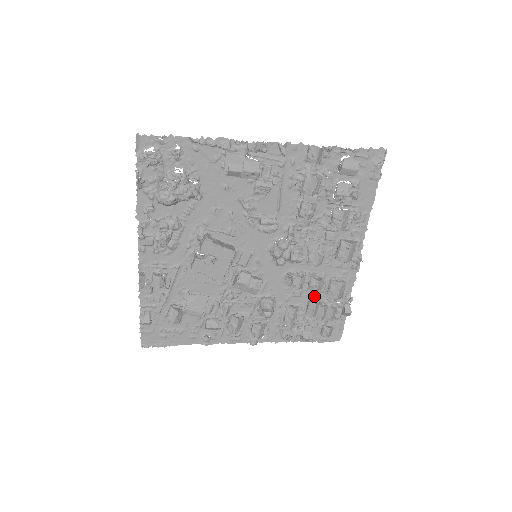
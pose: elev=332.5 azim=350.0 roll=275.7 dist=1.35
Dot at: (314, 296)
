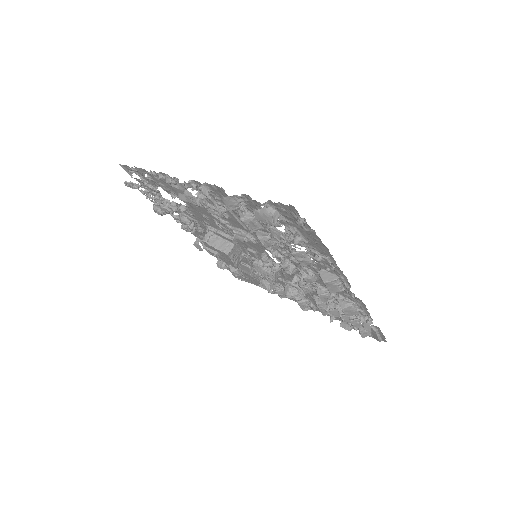
Dot at: occluded
